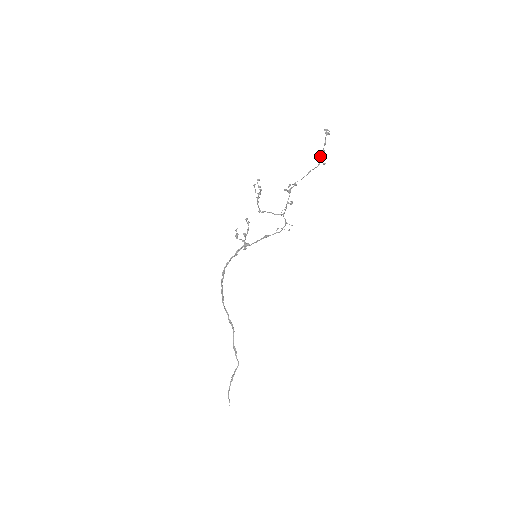
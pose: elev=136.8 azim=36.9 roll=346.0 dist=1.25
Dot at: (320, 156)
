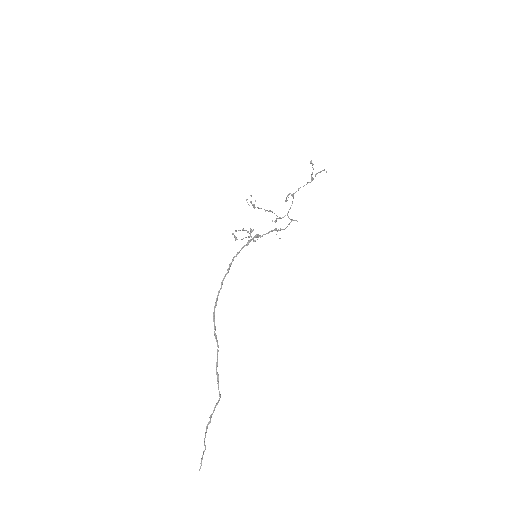
Dot at: occluded
